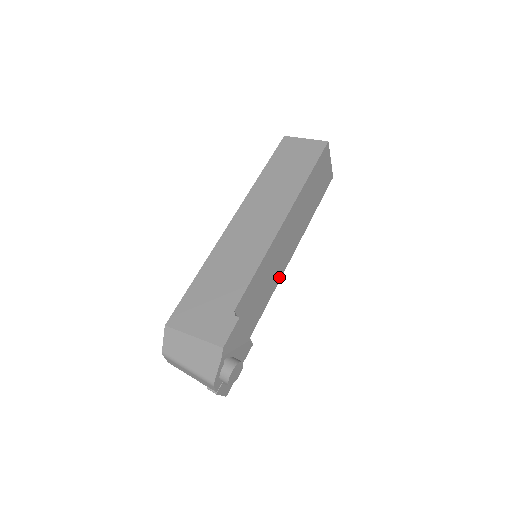
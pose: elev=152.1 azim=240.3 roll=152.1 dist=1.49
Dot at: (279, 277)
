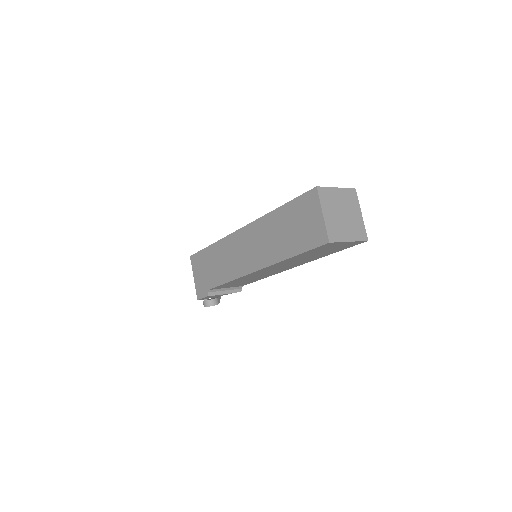
Dot at: (271, 275)
